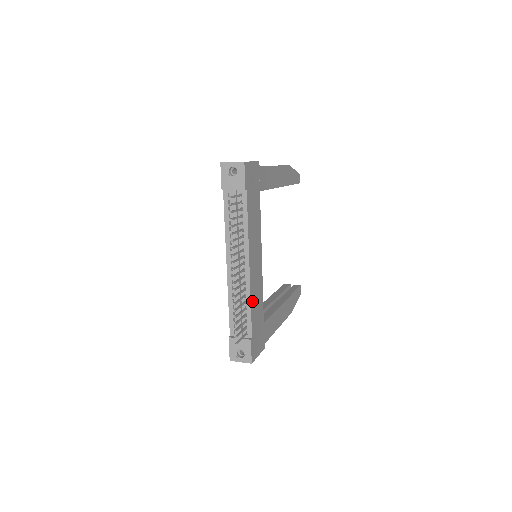
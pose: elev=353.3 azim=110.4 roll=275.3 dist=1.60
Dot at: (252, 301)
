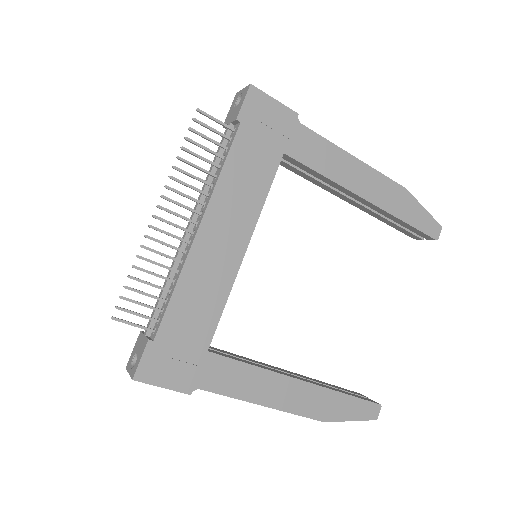
Dot at: (183, 285)
